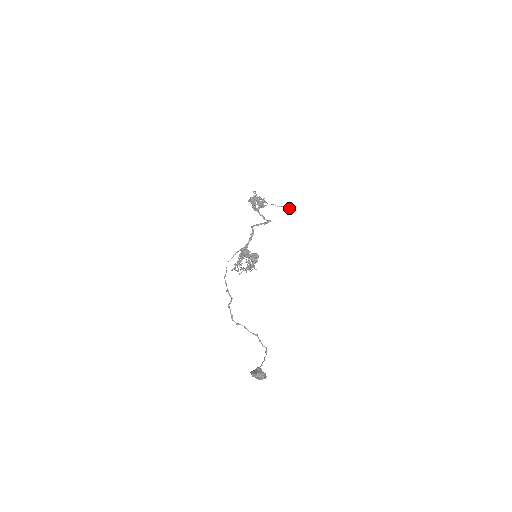
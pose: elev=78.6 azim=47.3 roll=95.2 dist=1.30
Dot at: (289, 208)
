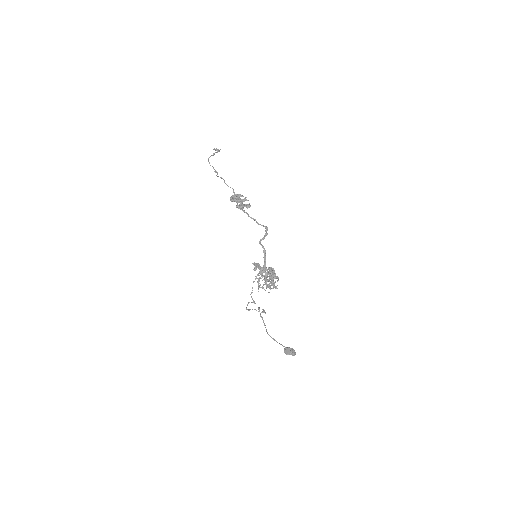
Dot at: (218, 150)
